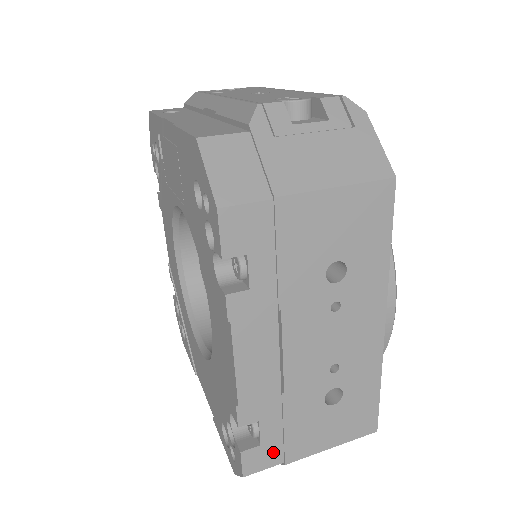
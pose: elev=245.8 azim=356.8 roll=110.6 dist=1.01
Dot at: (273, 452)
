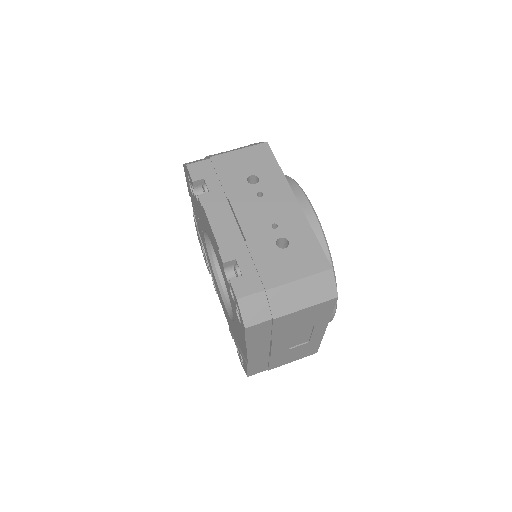
Dot at: (253, 282)
